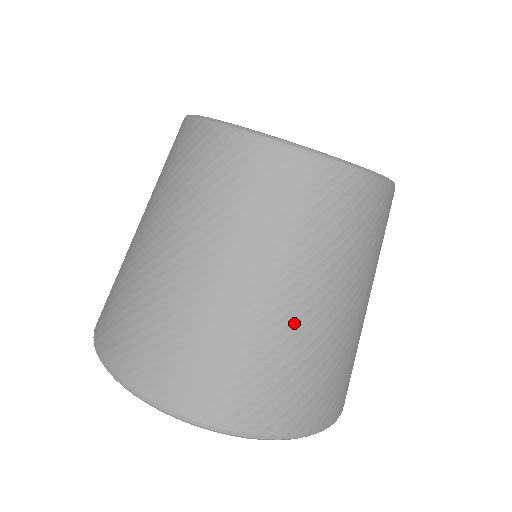
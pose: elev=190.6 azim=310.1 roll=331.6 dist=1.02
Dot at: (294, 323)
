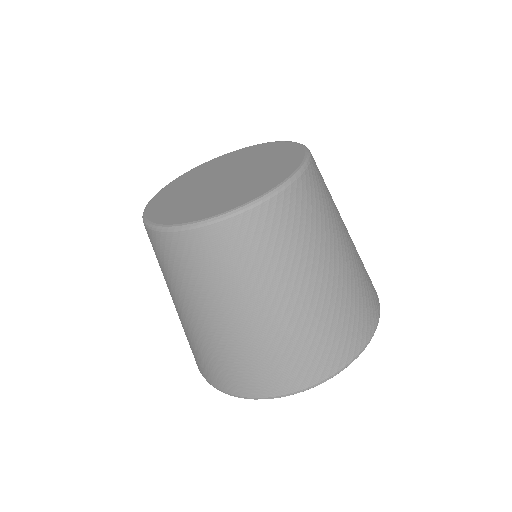
Dot at: (343, 275)
